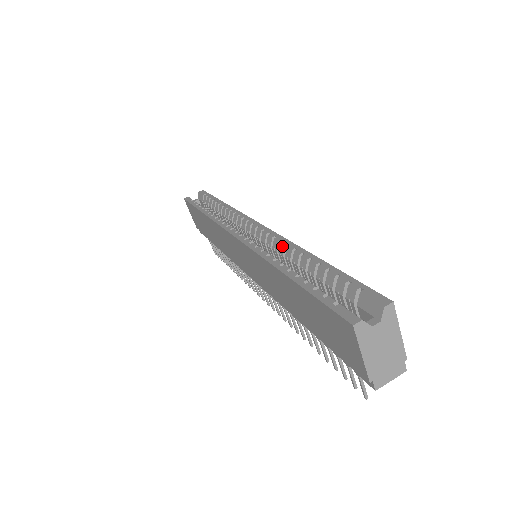
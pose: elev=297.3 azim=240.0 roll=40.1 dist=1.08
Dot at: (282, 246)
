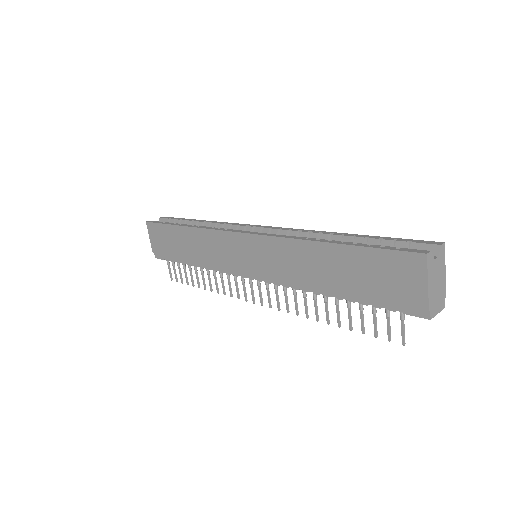
Dot at: (303, 233)
